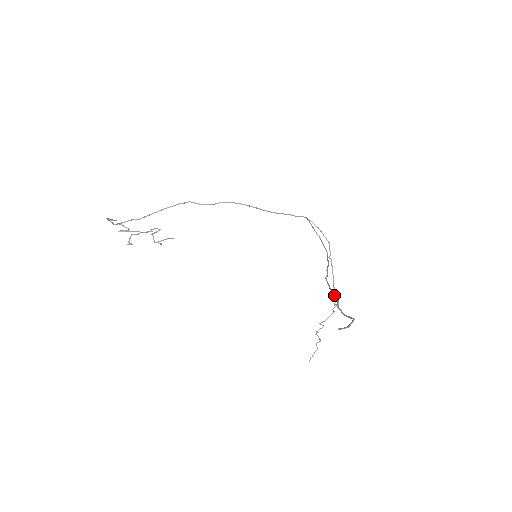
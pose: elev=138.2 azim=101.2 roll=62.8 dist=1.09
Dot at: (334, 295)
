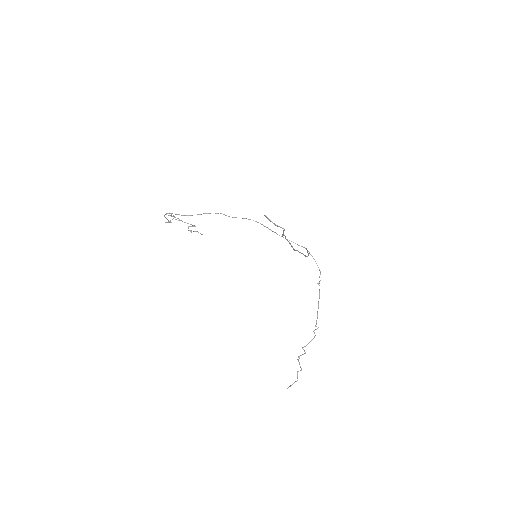
Dot at: occluded
